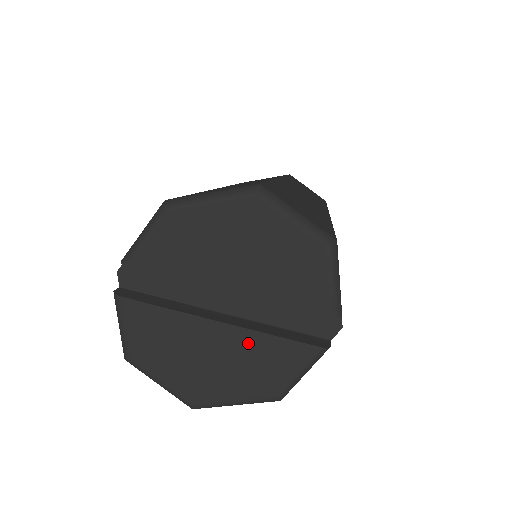
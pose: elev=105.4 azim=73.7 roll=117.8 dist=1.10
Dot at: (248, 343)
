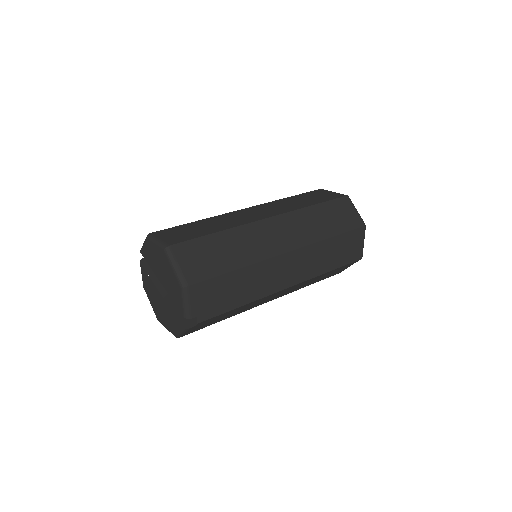
Dot at: (166, 308)
